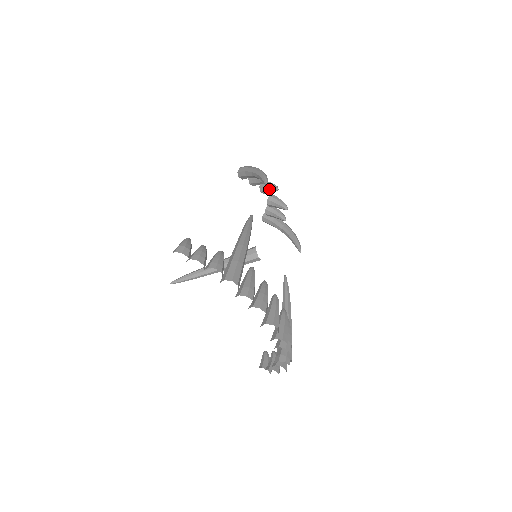
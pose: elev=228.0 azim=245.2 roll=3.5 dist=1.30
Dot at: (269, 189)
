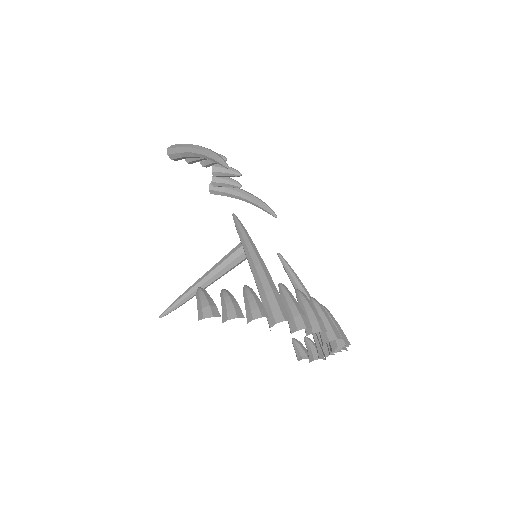
Dot at: (214, 162)
